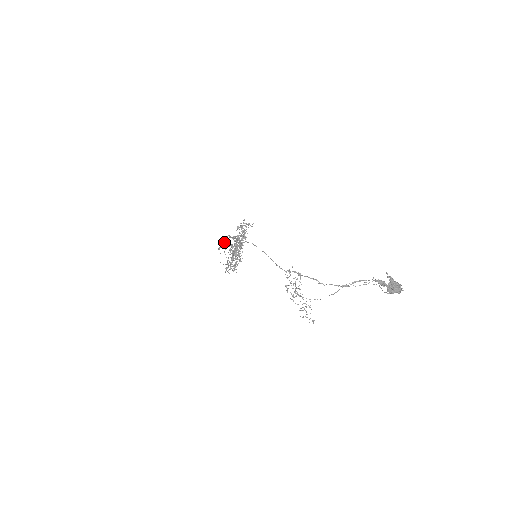
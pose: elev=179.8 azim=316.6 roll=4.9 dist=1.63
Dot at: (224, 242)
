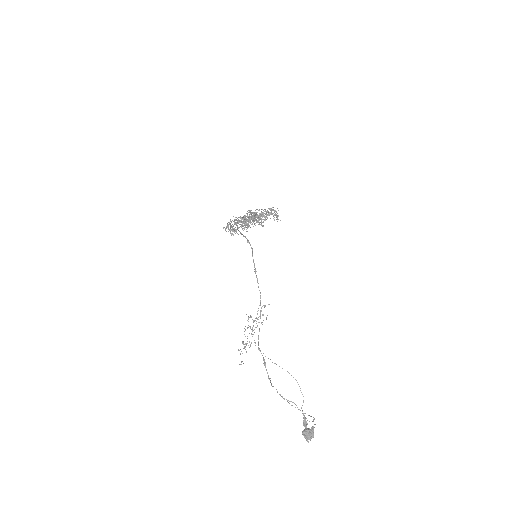
Dot at: occluded
